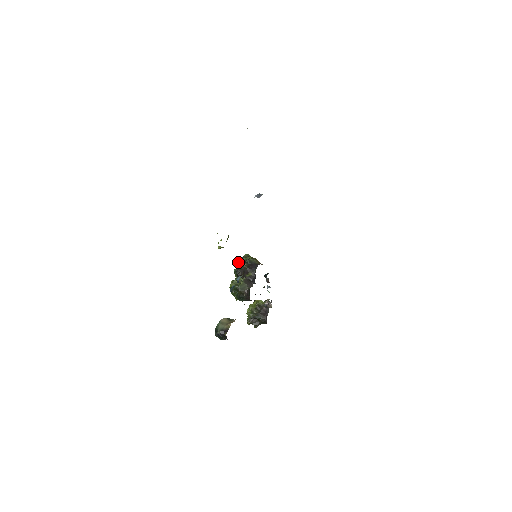
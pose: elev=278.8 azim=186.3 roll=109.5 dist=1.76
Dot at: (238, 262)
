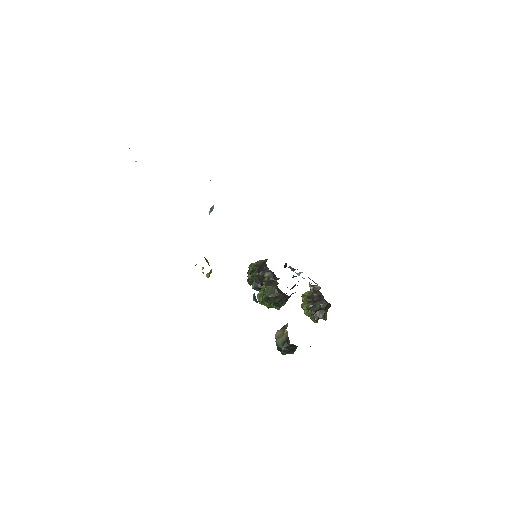
Dot at: (249, 278)
